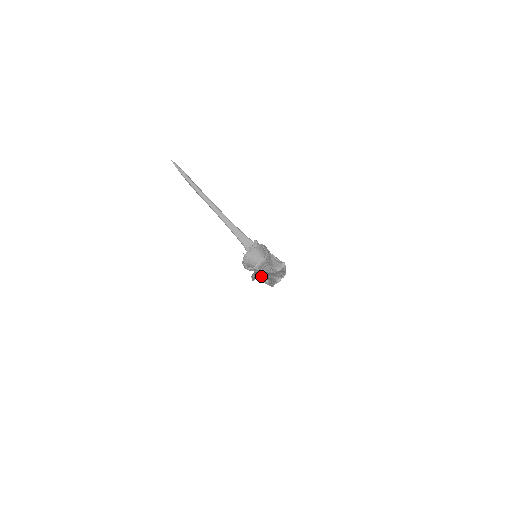
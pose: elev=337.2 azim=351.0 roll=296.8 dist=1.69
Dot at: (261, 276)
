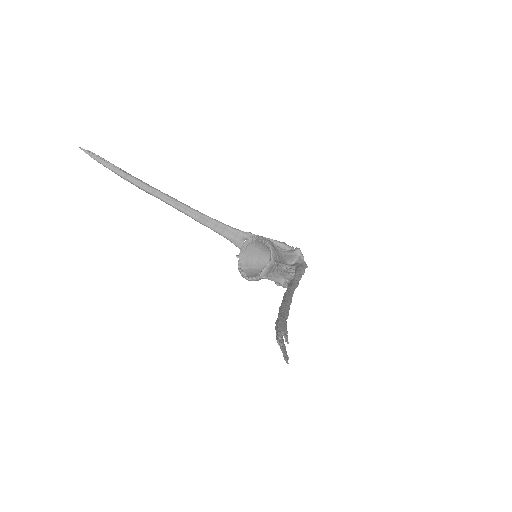
Dot at: occluded
